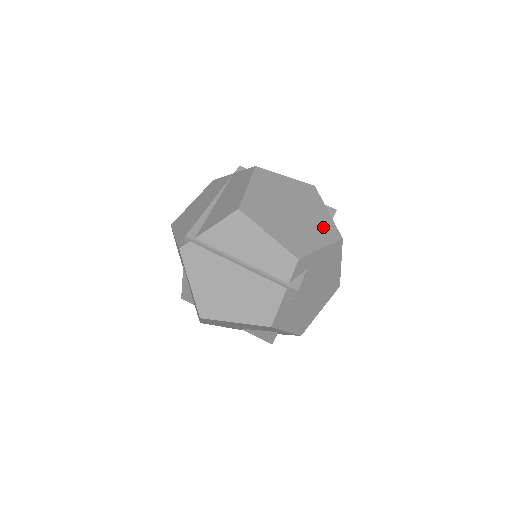
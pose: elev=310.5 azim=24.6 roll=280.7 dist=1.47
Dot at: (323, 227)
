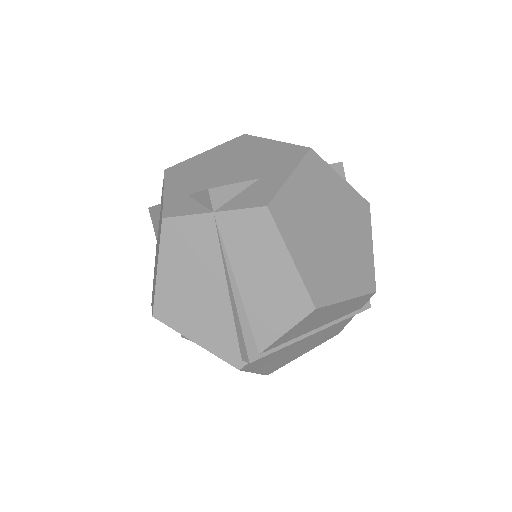
Dot at: (355, 212)
